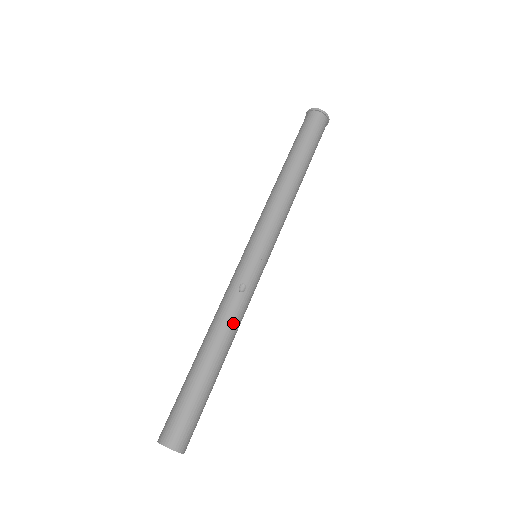
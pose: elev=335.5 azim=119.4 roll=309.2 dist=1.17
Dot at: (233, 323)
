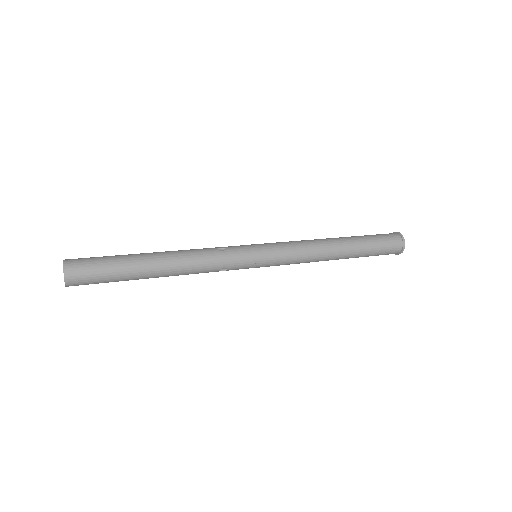
Dot at: (191, 256)
